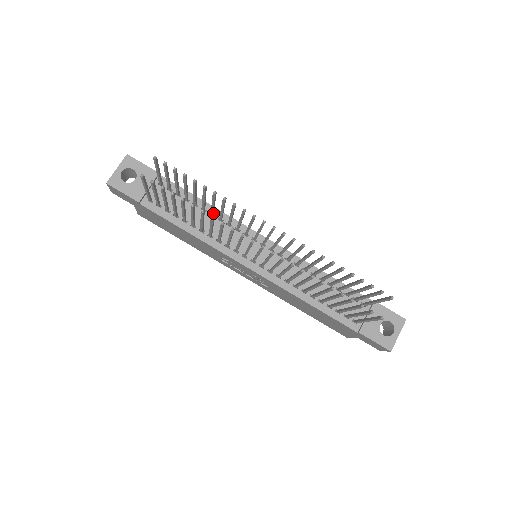
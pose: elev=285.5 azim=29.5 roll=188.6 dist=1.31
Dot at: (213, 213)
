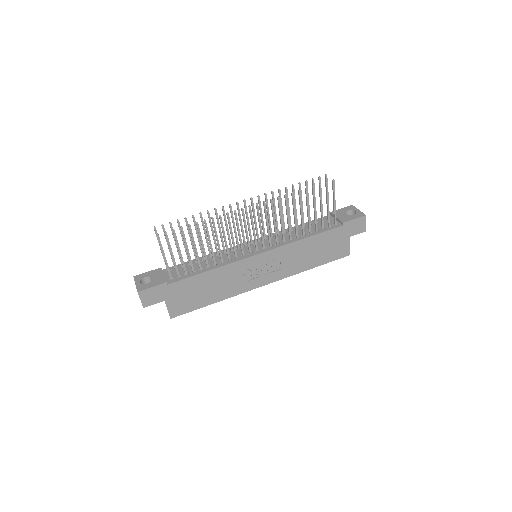
Dot at: (210, 253)
